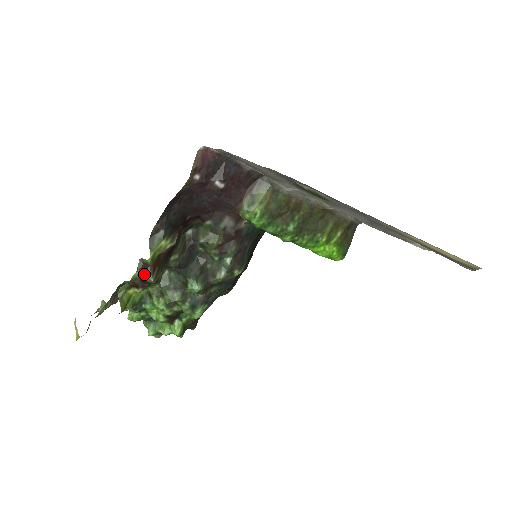
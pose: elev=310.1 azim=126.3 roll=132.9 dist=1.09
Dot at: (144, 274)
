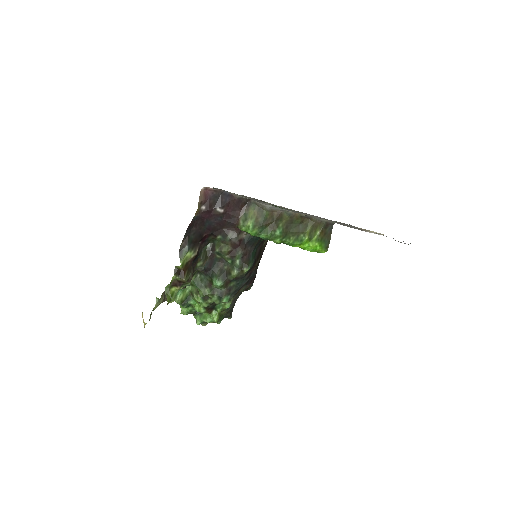
Dot at: (178, 276)
